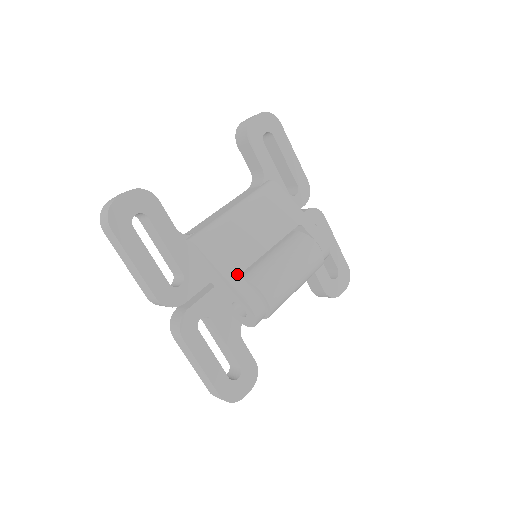
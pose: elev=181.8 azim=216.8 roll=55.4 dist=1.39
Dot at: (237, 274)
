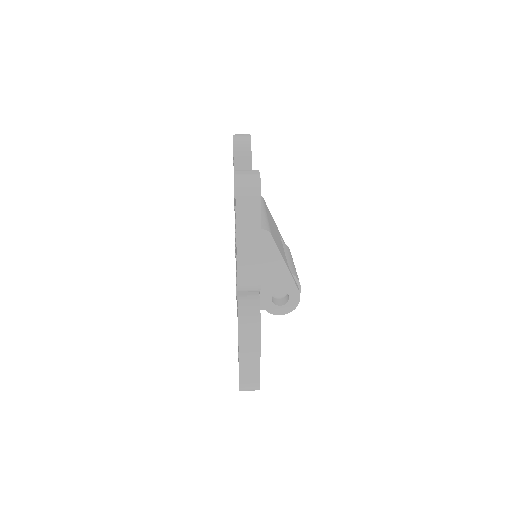
Dot at: occluded
